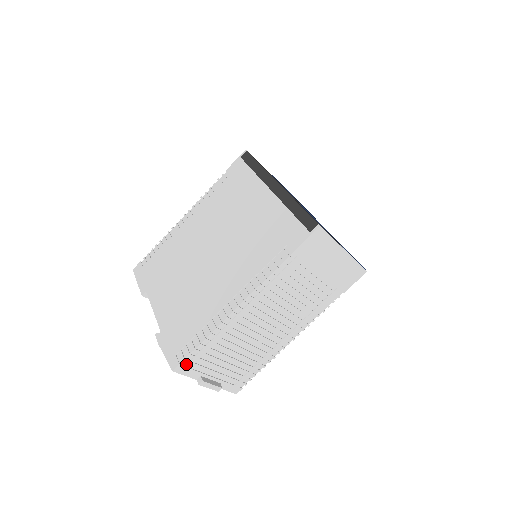
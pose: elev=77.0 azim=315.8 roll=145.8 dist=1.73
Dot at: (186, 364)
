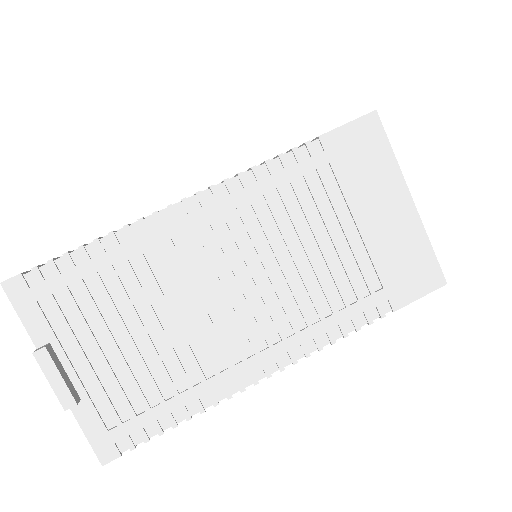
Dot at: (35, 284)
